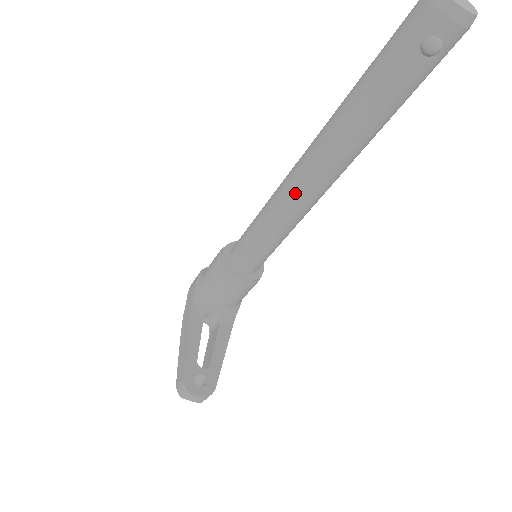
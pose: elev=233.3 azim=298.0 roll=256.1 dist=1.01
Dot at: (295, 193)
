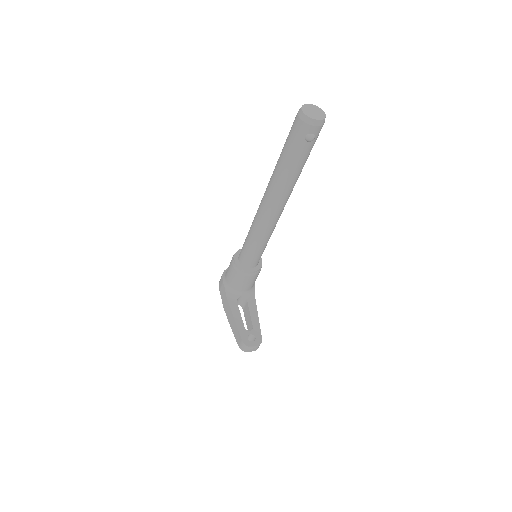
Dot at: (267, 218)
